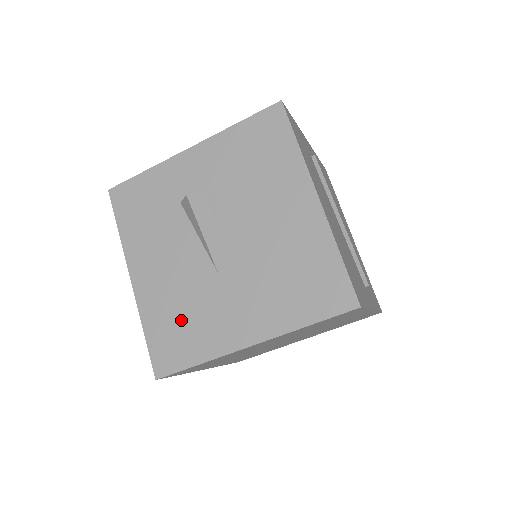
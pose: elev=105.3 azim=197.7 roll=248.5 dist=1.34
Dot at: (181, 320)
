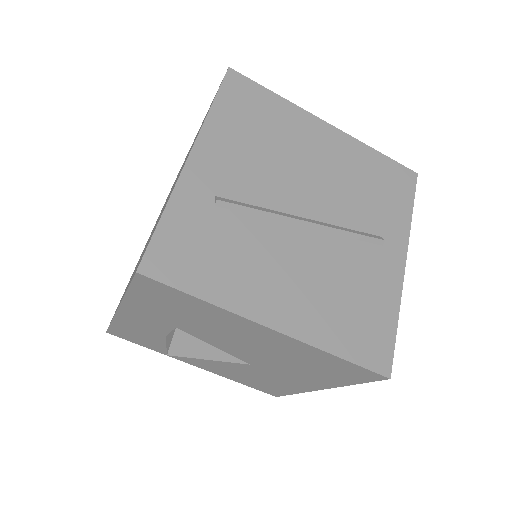
Dot at: (256, 380)
